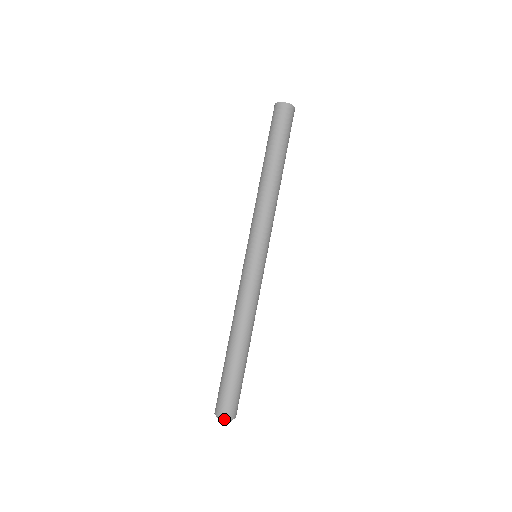
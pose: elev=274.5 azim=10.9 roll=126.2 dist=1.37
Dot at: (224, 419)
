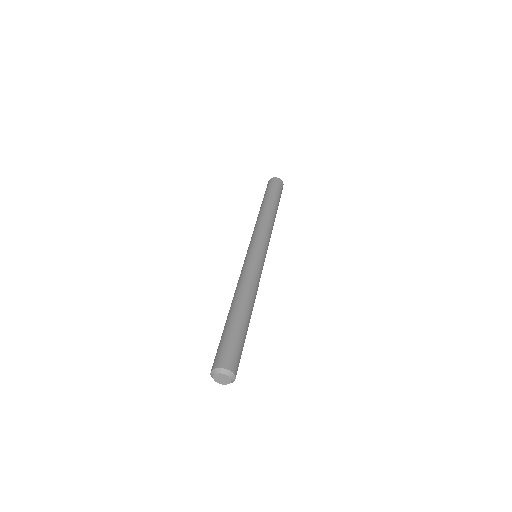
Dot at: (231, 374)
